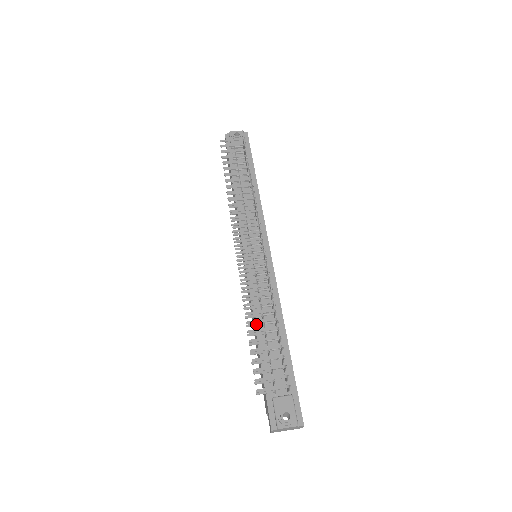
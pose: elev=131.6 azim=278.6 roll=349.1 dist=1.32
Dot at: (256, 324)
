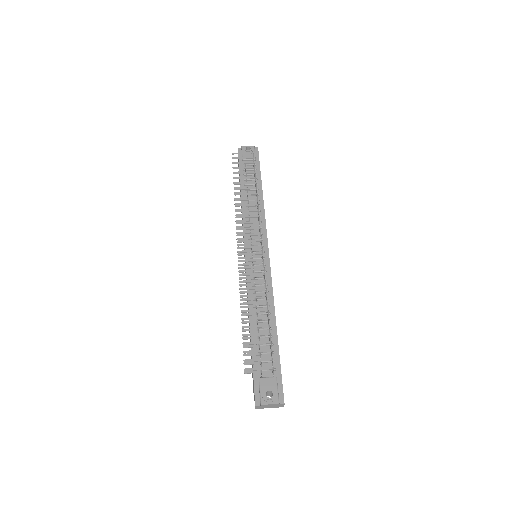
Dot at: (250, 314)
